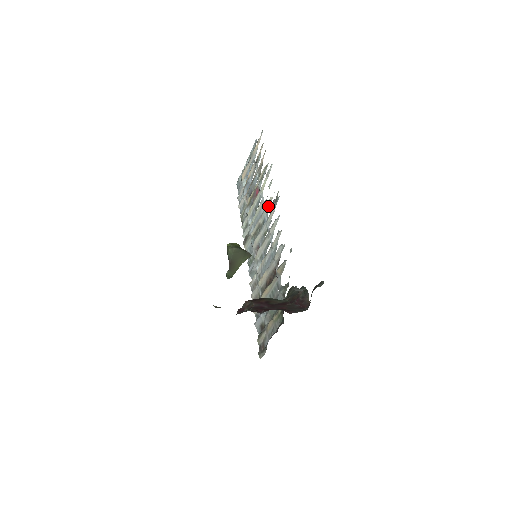
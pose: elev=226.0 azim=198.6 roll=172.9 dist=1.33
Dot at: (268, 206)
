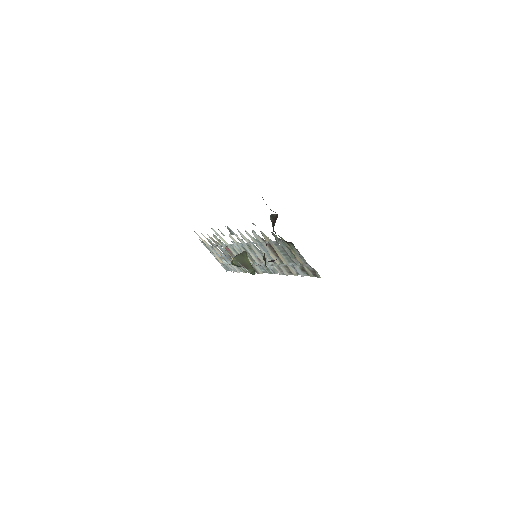
Dot at: (234, 240)
